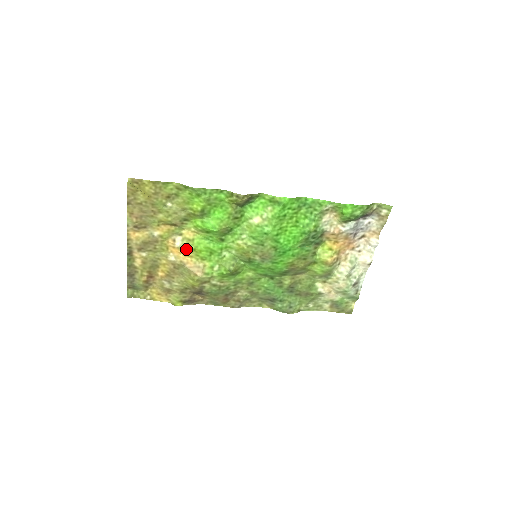
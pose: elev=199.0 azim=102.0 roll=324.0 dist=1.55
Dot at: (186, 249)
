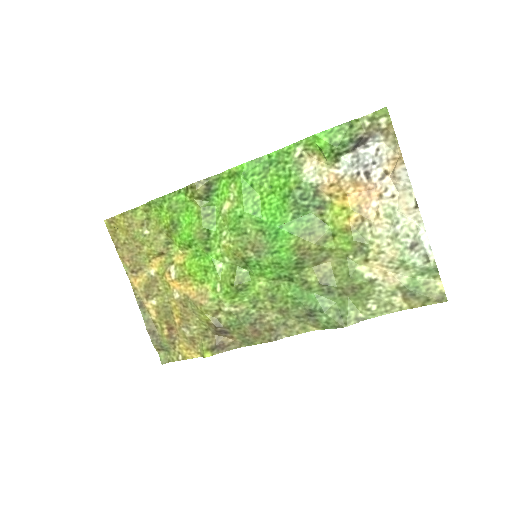
Dot at: (182, 277)
